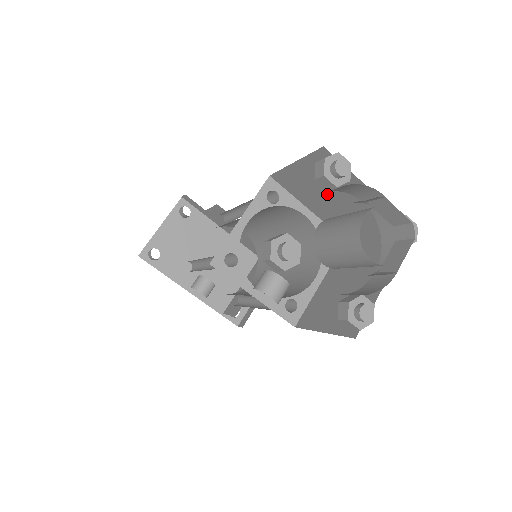
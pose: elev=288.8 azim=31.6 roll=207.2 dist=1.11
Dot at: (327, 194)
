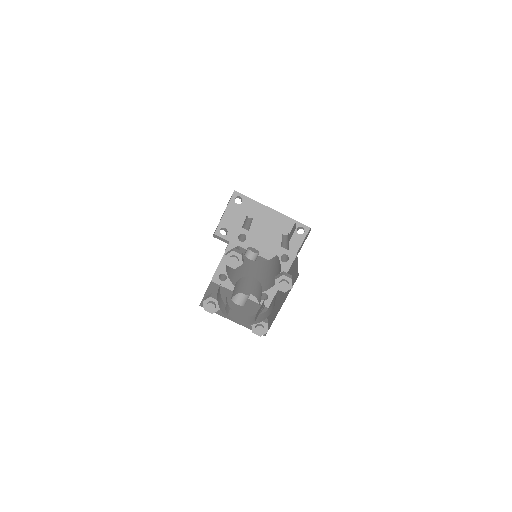
Dot at: occluded
